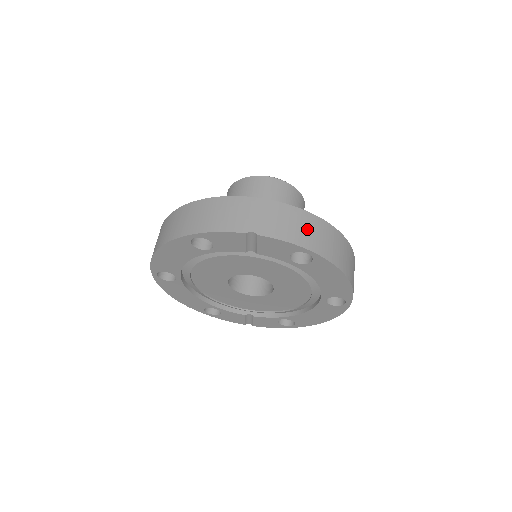
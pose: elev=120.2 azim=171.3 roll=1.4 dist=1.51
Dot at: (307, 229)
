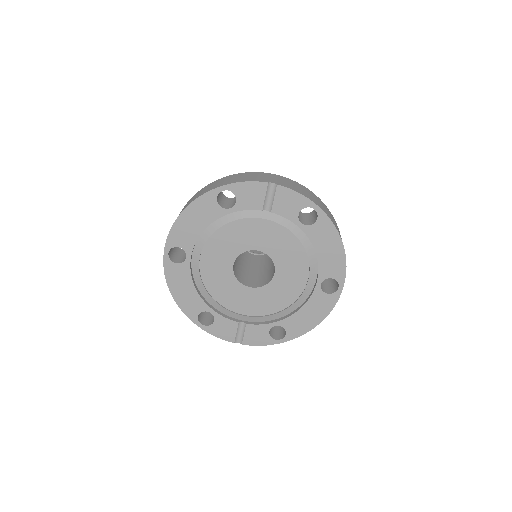
Dot at: (312, 196)
